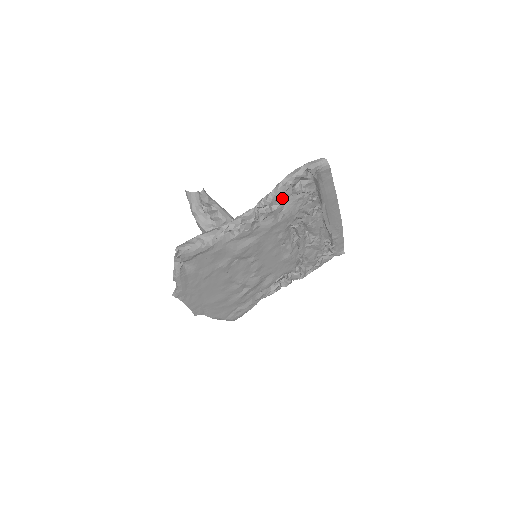
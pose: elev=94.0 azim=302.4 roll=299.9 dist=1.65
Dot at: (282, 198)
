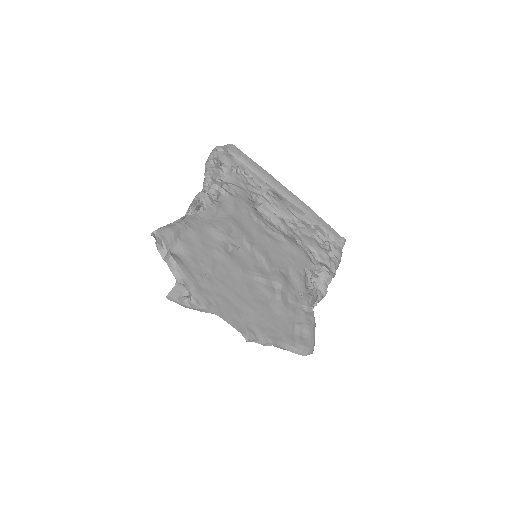
Dot at: (218, 175)
